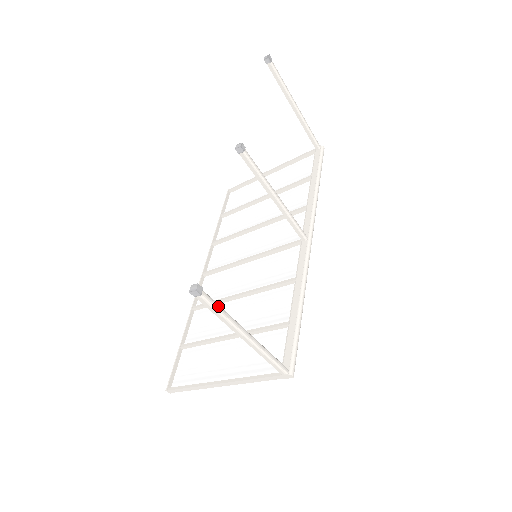
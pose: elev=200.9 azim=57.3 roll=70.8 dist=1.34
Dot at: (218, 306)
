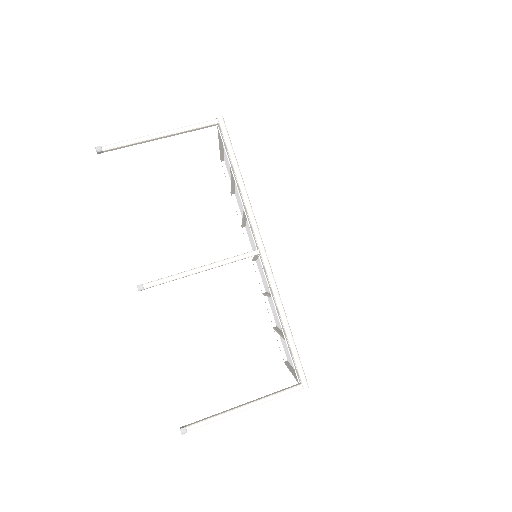
Dot at: (205, 422)
